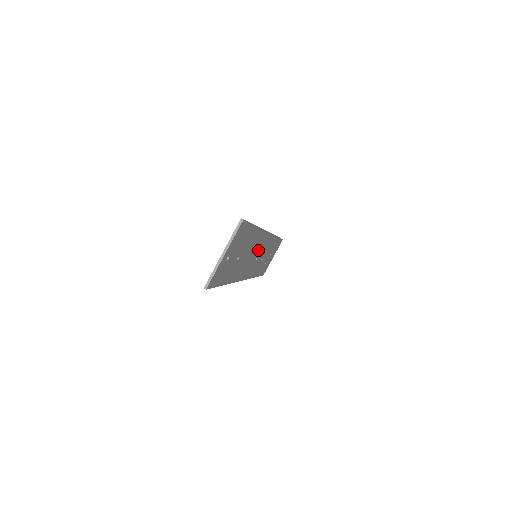
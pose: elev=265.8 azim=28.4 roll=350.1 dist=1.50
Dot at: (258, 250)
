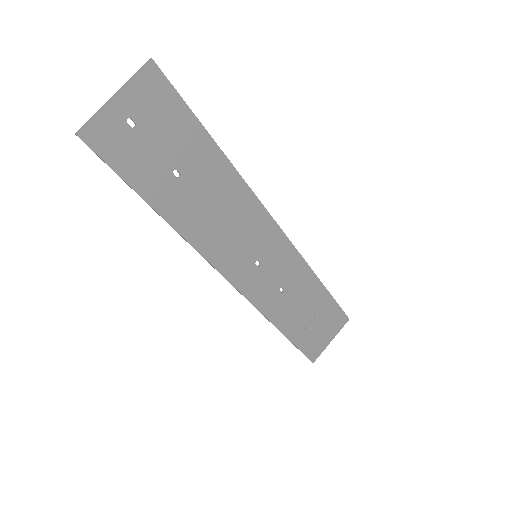
Dot at: (256, 241)
